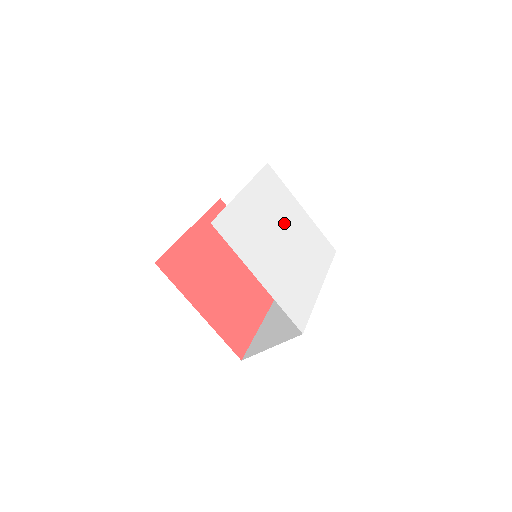
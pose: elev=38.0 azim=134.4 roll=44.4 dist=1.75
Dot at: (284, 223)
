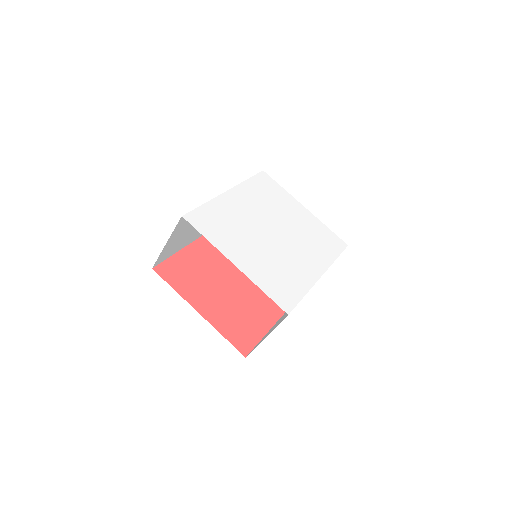
Dot at: (277, 219)
